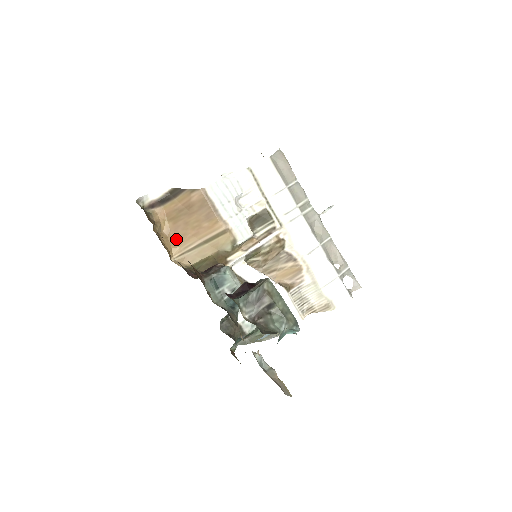
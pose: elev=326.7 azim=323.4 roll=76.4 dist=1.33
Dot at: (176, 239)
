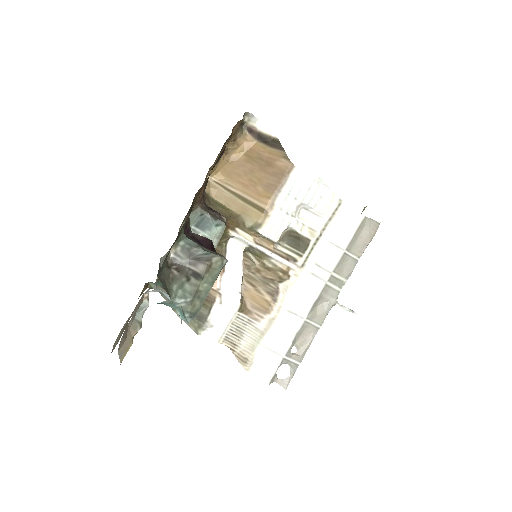
Dot at: (231, 171)
